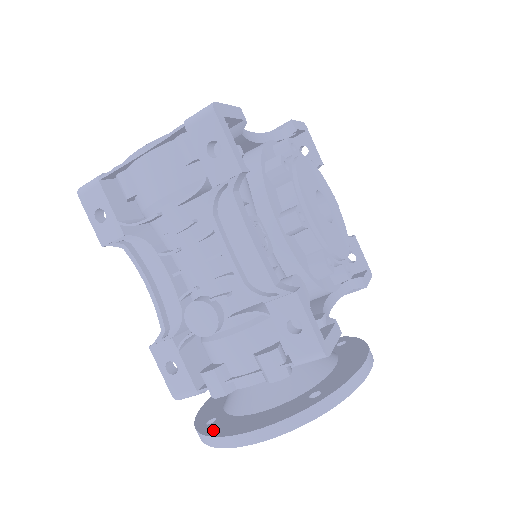
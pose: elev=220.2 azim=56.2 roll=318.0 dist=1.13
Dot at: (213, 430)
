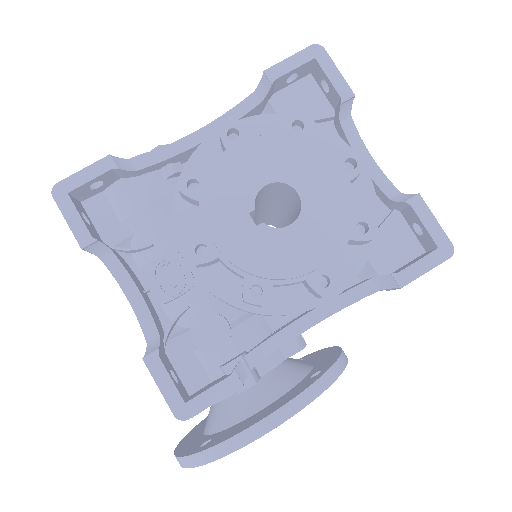
Dot at: (196, 427)
